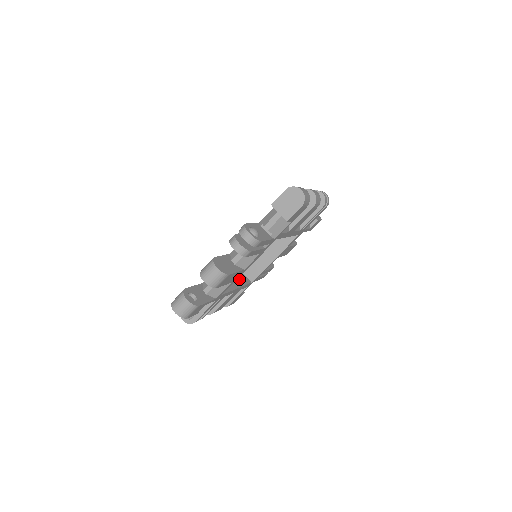
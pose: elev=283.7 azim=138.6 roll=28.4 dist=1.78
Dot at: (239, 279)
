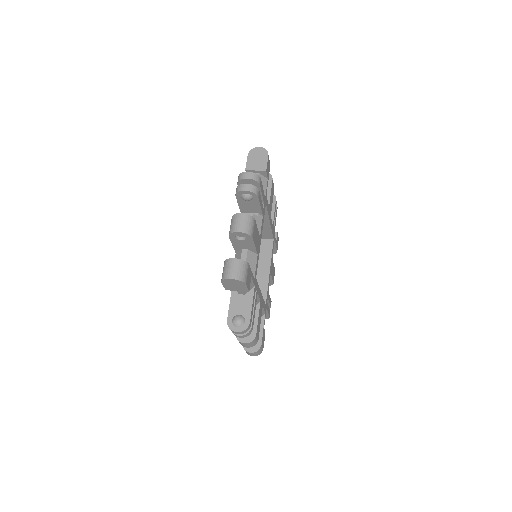
Dot at: occluded
